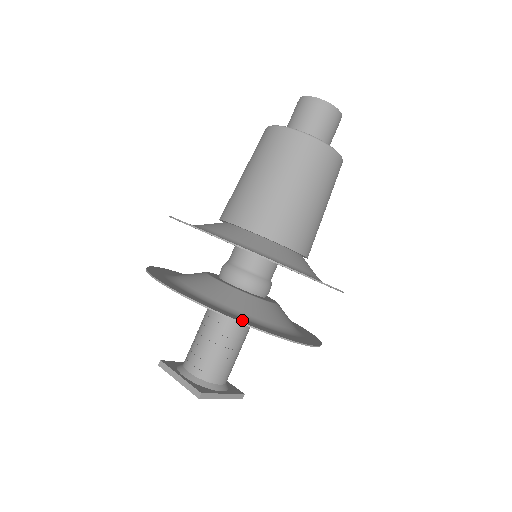
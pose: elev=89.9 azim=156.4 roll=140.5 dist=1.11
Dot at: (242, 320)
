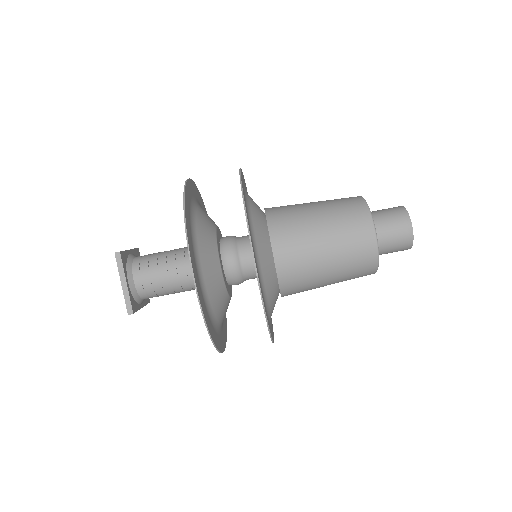
Dot at: (213, 334)
